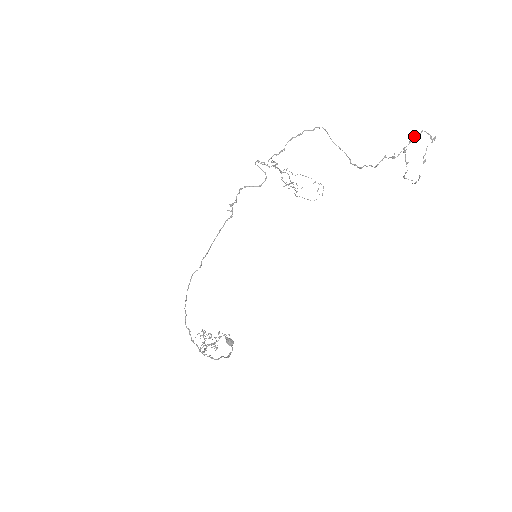
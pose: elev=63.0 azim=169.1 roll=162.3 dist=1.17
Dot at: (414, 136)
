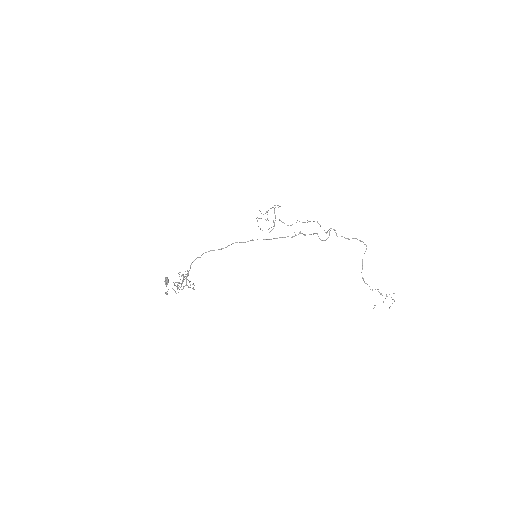
Dot at: occluded
